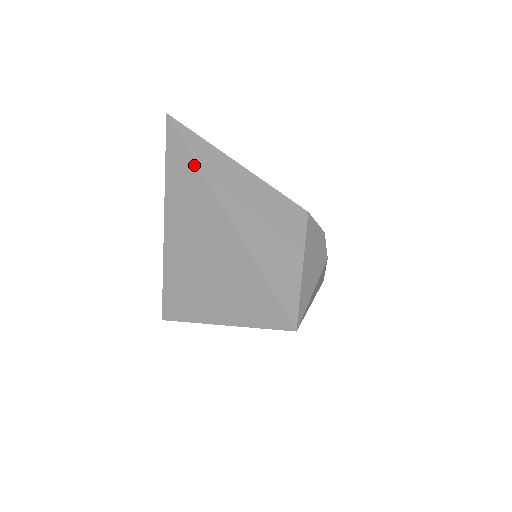
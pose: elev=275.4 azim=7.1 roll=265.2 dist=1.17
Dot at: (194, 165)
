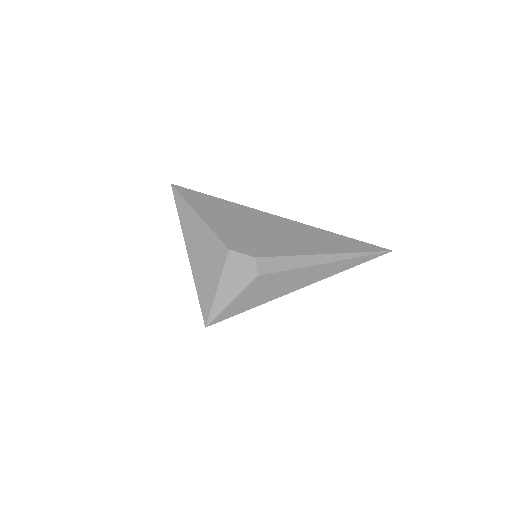
Dot at: (179, 218)
